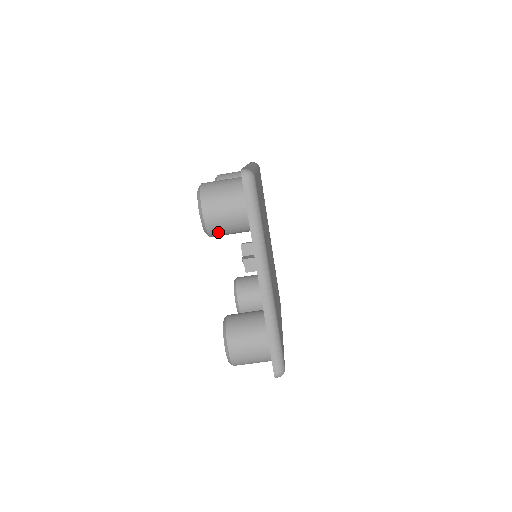
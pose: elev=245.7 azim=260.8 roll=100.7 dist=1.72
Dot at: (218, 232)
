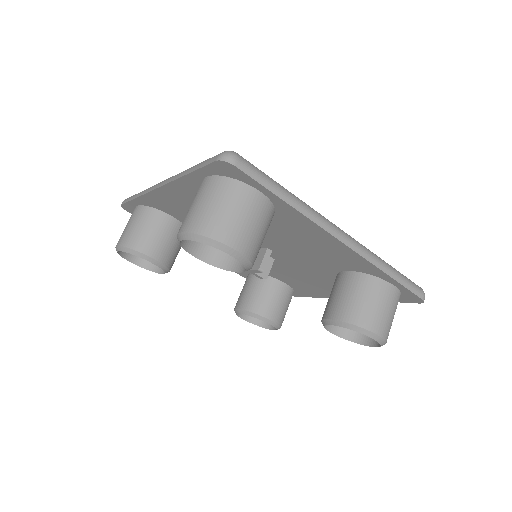
Dot at: (257, 252)
